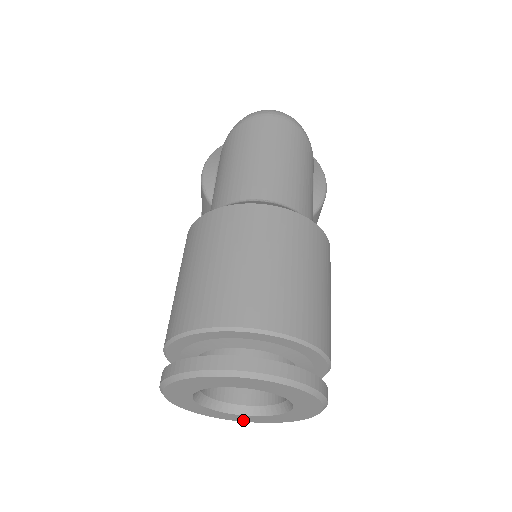
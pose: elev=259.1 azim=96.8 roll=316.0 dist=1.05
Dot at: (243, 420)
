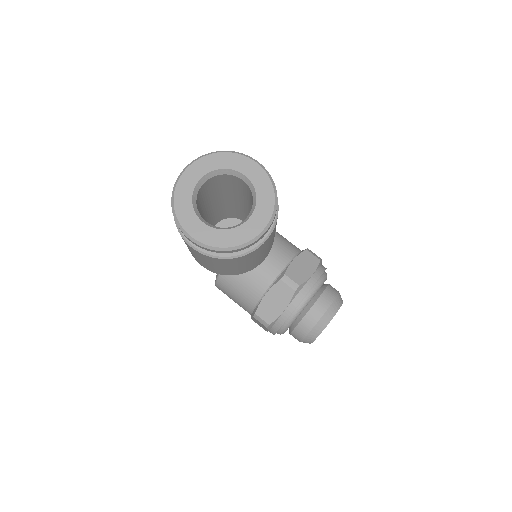
Dot at: (262, 225)
